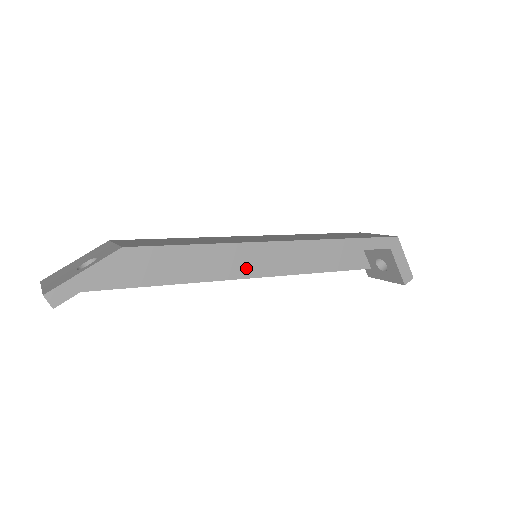
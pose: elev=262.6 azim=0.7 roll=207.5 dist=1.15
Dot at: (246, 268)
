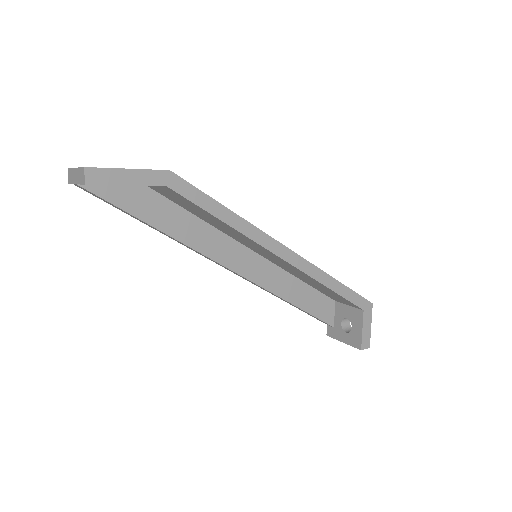
Dot at: (241, 264)
